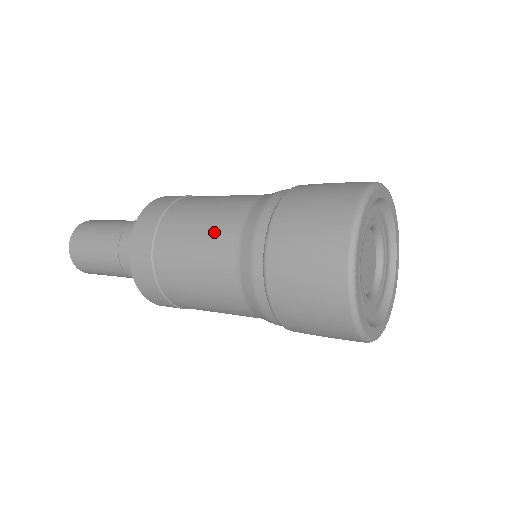
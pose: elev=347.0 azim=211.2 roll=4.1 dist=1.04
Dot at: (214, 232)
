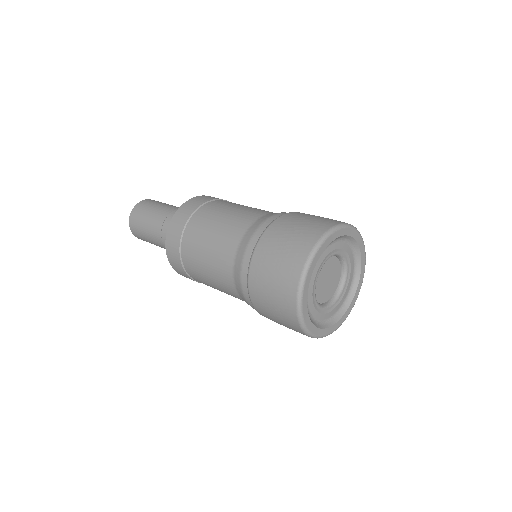
Dot at: (217, 273)
